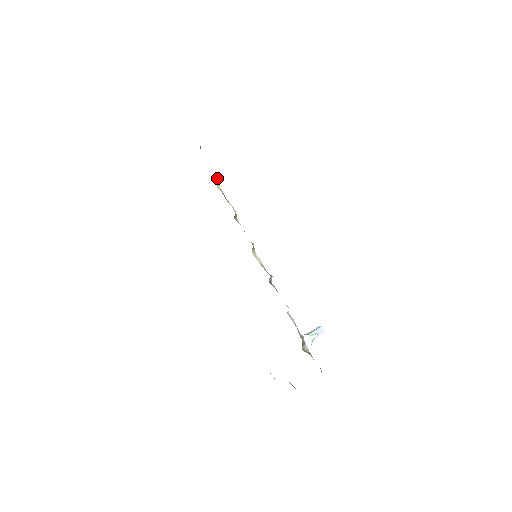
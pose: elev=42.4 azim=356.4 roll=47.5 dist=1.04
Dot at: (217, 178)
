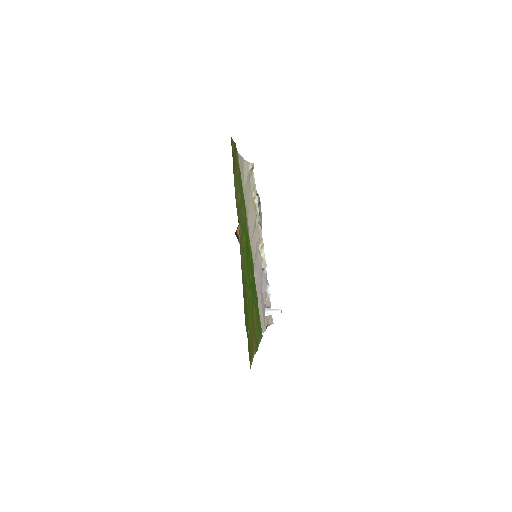
Dot at: (255, 195)
